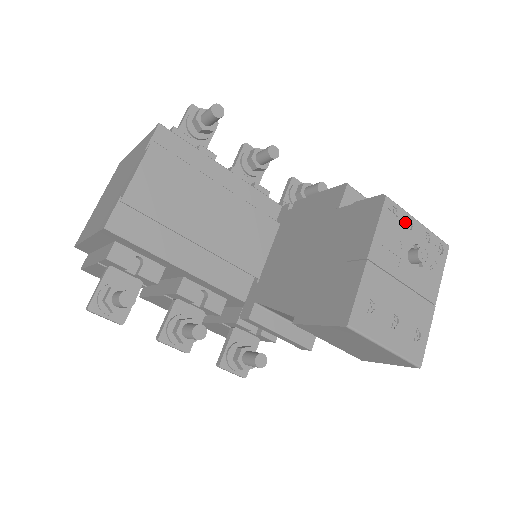
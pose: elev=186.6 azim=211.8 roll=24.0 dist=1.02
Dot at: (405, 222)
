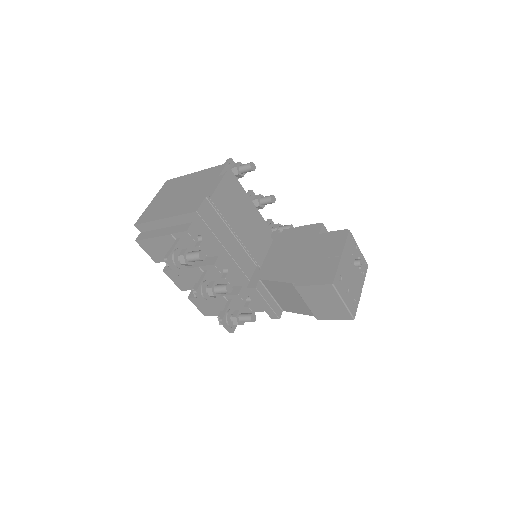
Dot at: (354, 246)
